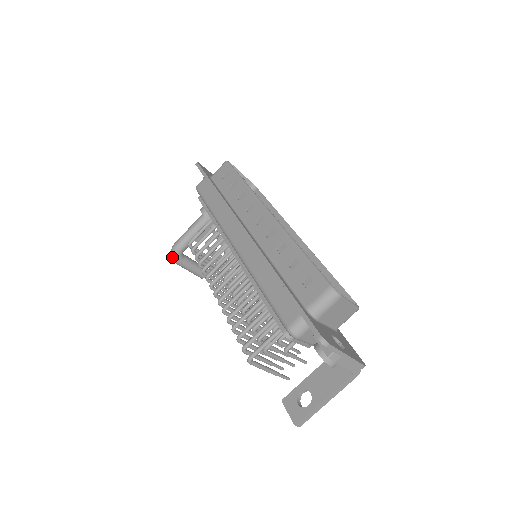
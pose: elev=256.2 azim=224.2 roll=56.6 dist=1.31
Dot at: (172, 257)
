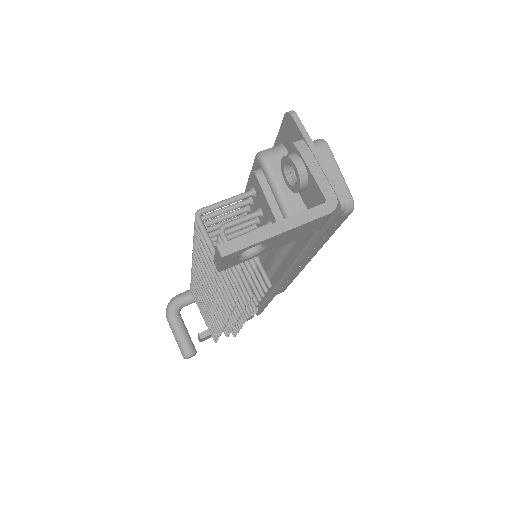
Dot at: (167, 306)
